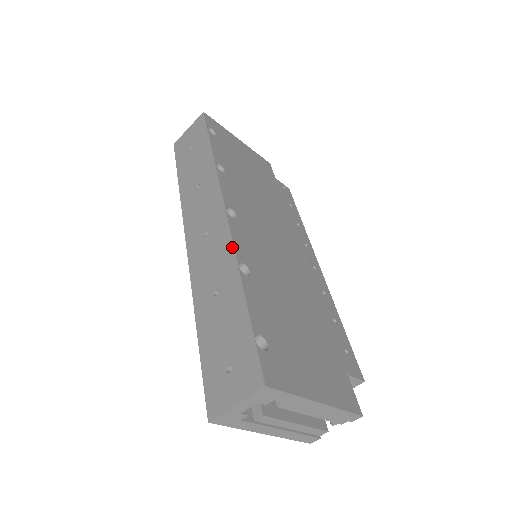
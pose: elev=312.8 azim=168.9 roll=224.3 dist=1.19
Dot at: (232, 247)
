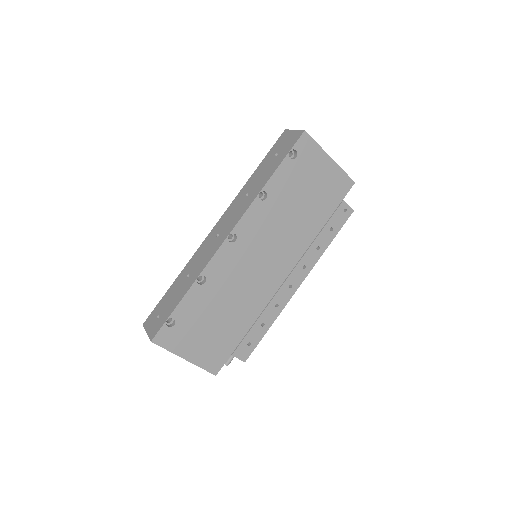
Dot at: (207, 263)
